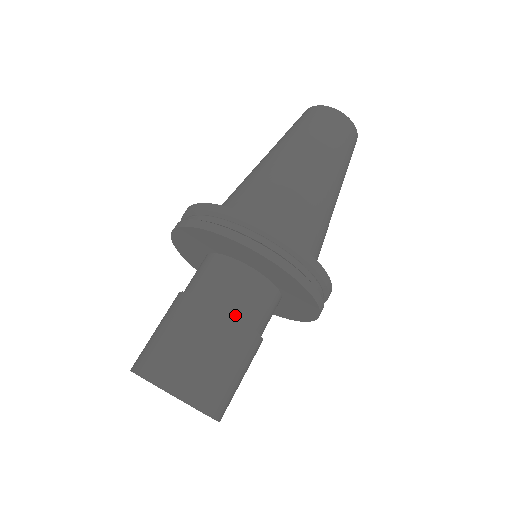
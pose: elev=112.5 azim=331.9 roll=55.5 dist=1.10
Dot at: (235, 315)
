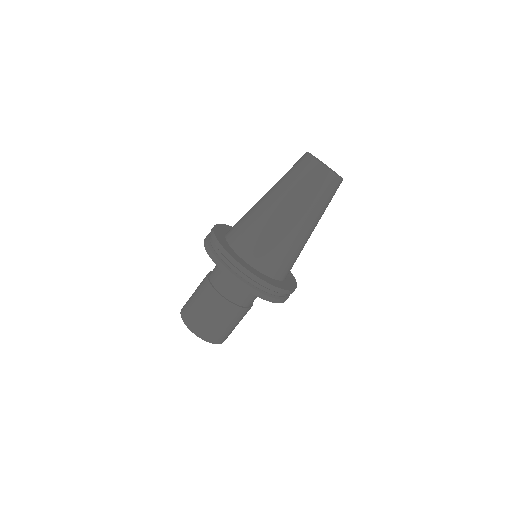
Dot at: (228, 300)
